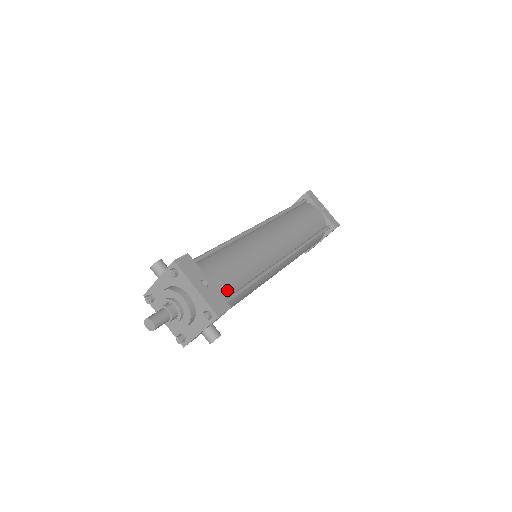
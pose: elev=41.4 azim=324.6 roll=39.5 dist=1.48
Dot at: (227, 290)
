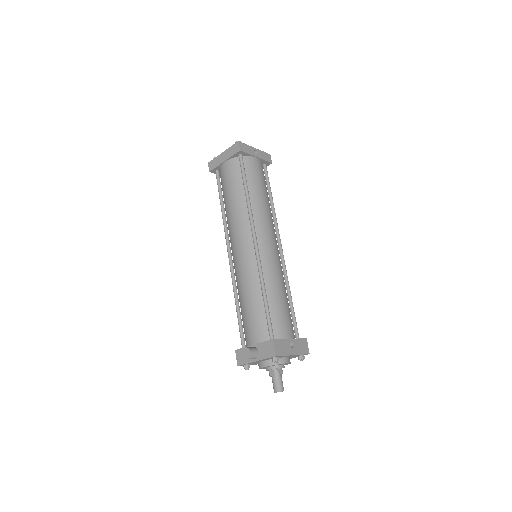
Dot at: (292, 327)
